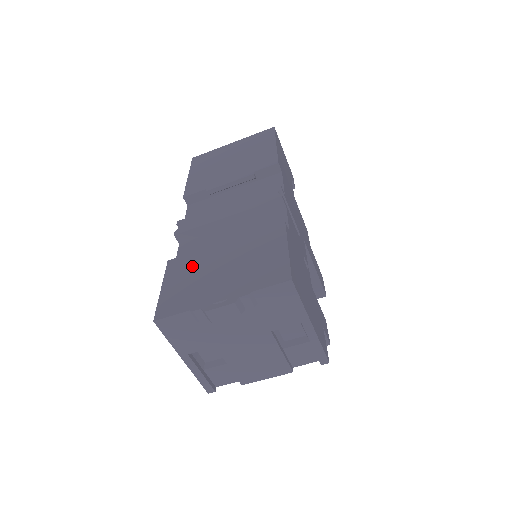
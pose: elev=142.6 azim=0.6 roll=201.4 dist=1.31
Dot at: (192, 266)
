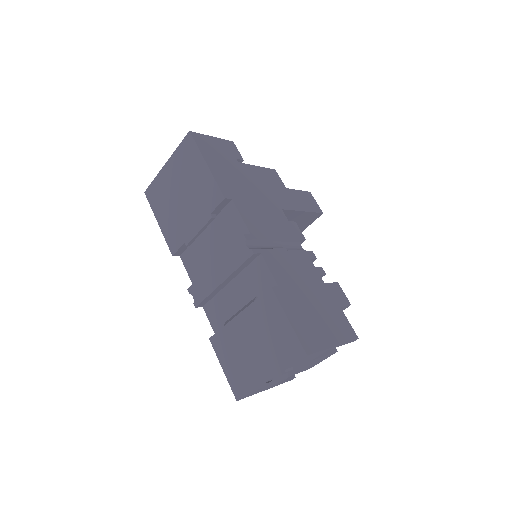
Dot at: (230, 344)
